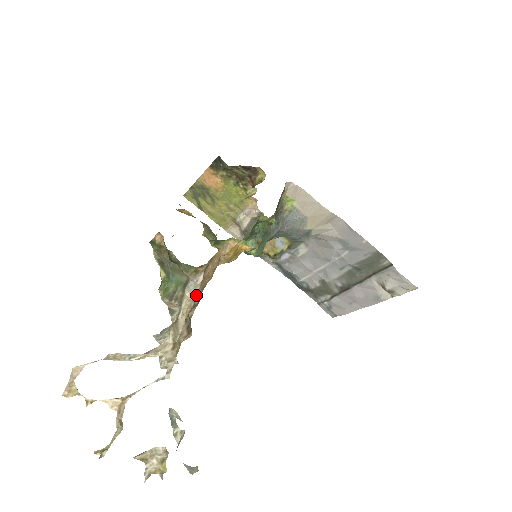
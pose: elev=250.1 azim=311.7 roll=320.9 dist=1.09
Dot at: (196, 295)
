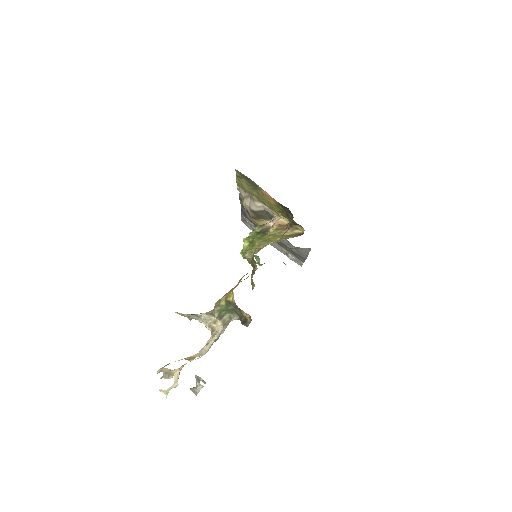
Dot at: occluded
